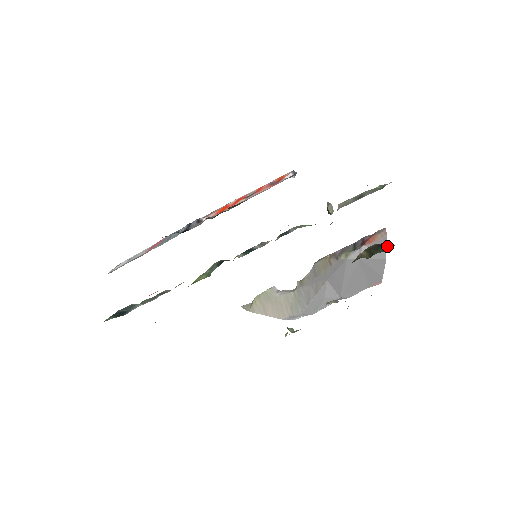
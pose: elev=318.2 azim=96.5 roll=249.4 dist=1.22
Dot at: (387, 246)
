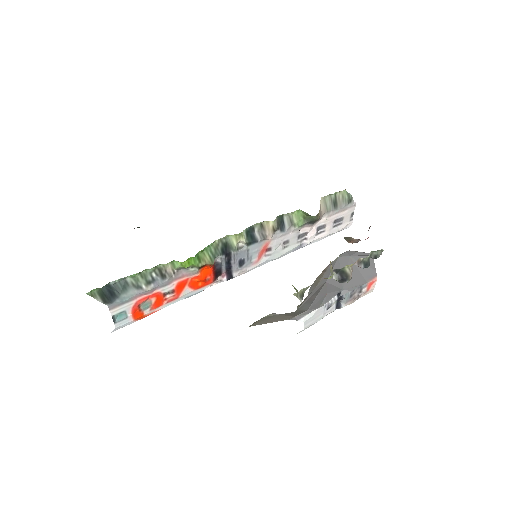
Dot at: occluded
